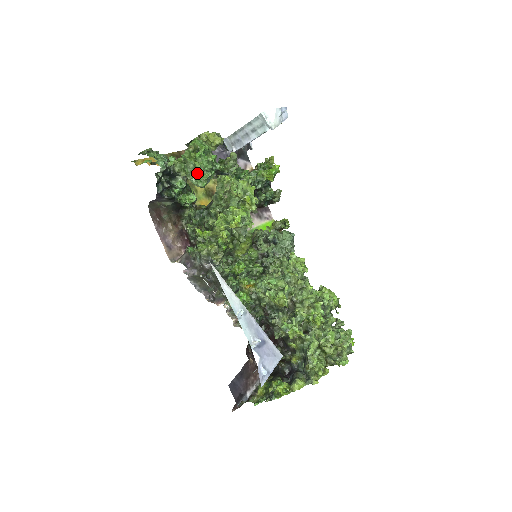
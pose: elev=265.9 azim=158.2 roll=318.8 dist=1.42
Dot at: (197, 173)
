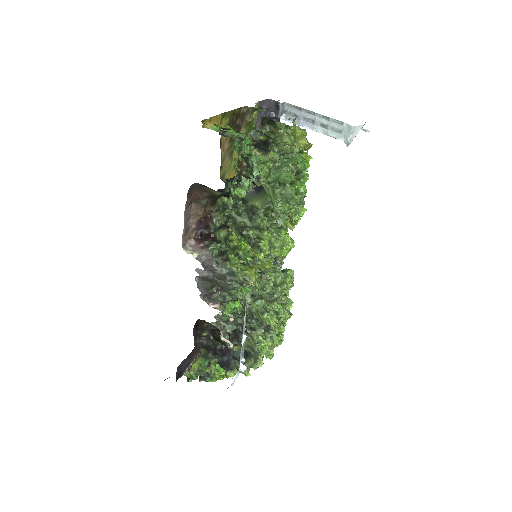
Dot at: (289, 207)
